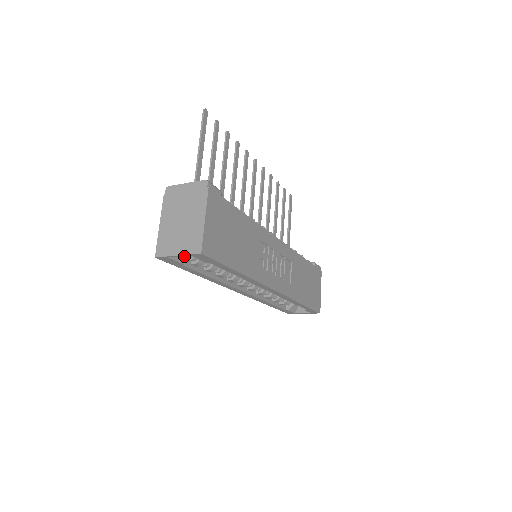
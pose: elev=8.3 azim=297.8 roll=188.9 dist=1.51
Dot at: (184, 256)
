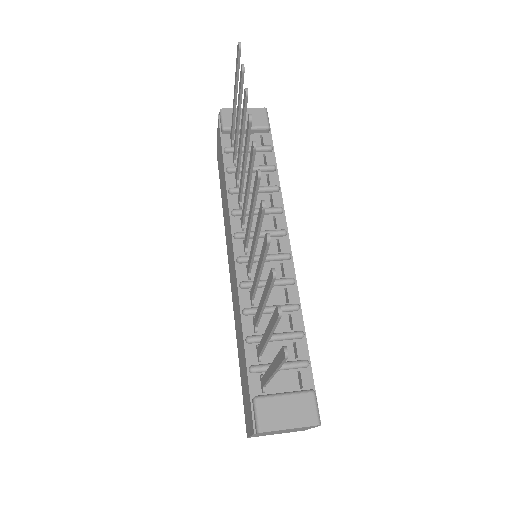
Dot at: occluded
